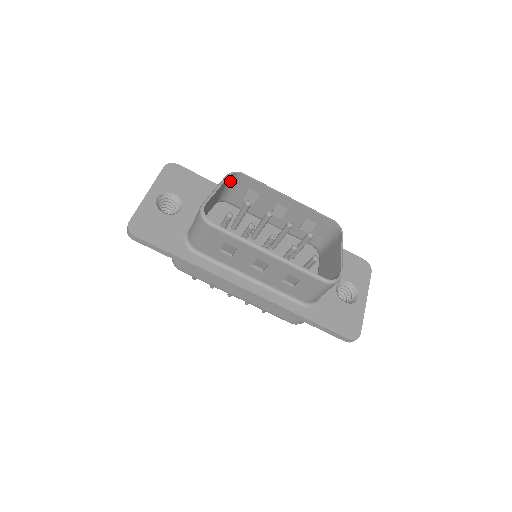
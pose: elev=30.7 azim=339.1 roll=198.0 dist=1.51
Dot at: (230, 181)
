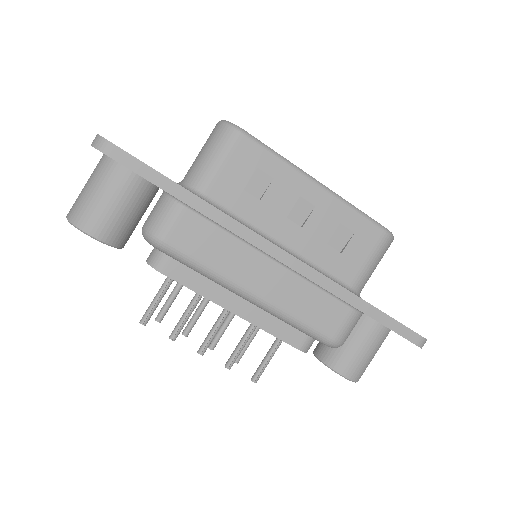
Dot at: occluded
